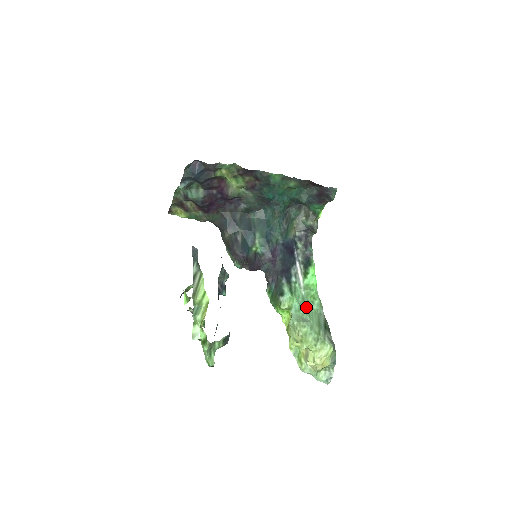
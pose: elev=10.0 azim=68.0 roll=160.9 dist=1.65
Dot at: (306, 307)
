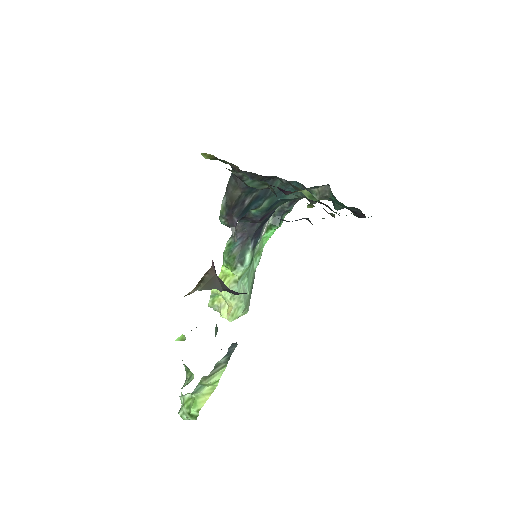
Dot at: (250, 271)
